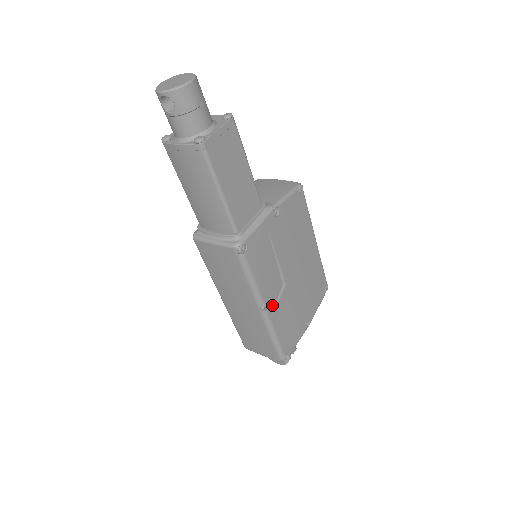
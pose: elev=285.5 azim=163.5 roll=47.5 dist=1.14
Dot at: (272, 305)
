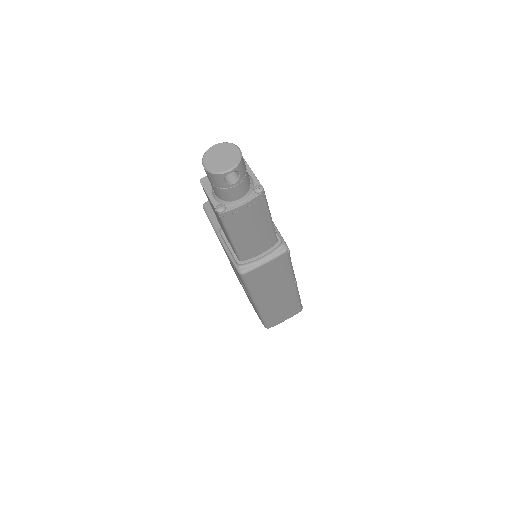
Dot at: occluded
